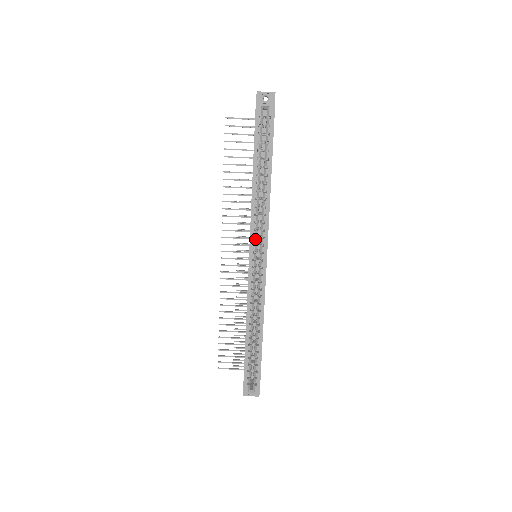
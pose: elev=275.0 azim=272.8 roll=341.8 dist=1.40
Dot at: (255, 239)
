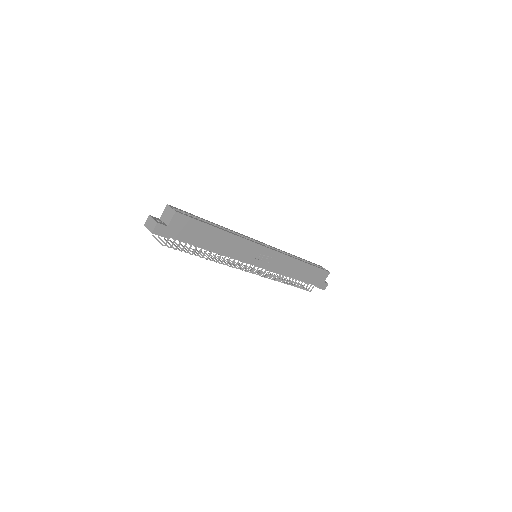
Dot at: (272, 248)
